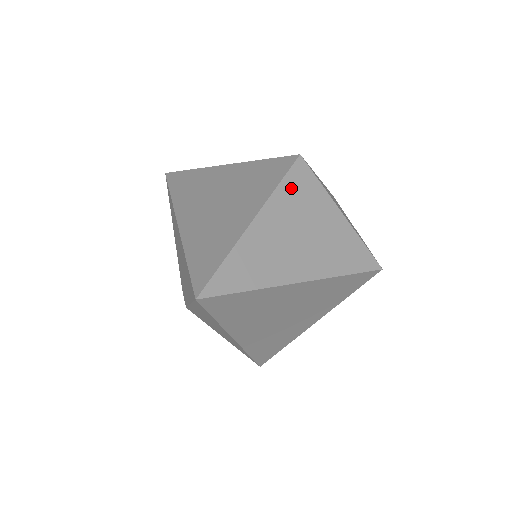
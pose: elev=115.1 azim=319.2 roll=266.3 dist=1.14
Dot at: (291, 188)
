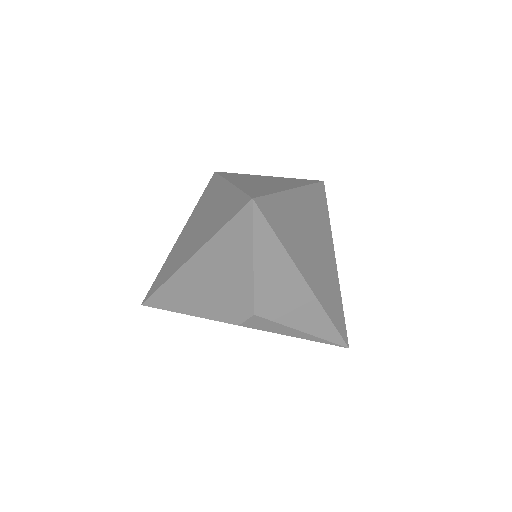
Dot at: (230, 176)
